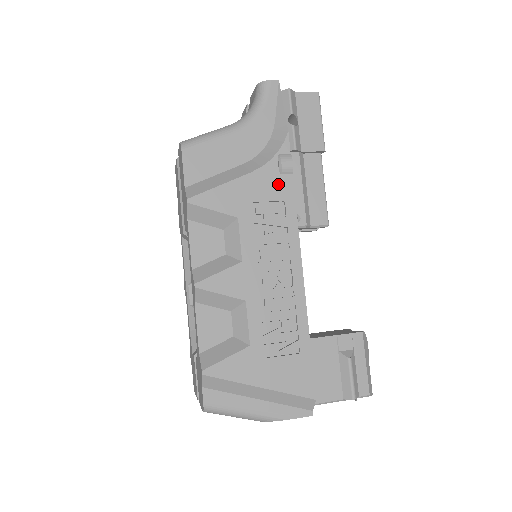
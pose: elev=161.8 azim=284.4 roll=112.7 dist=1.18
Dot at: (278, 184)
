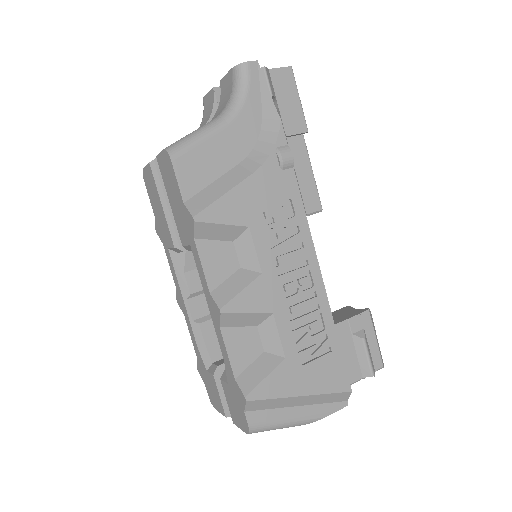
Dot at: (281, 181)
